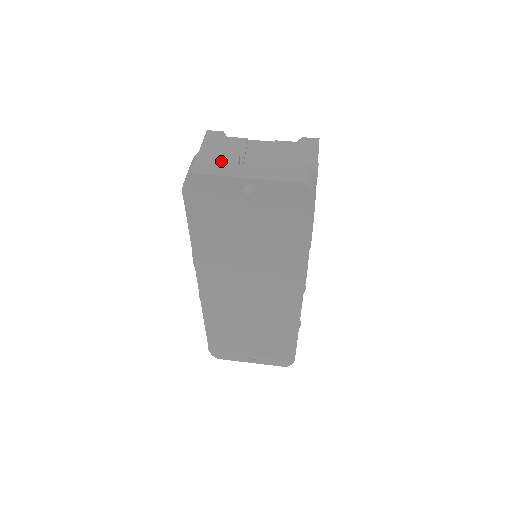
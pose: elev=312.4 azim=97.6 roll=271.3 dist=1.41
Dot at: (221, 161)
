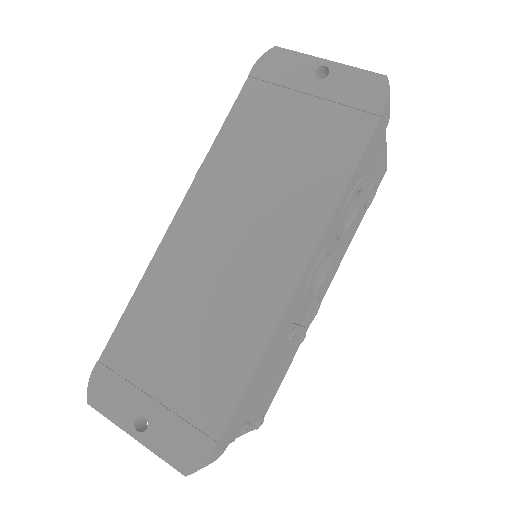
Dot at: occluded
